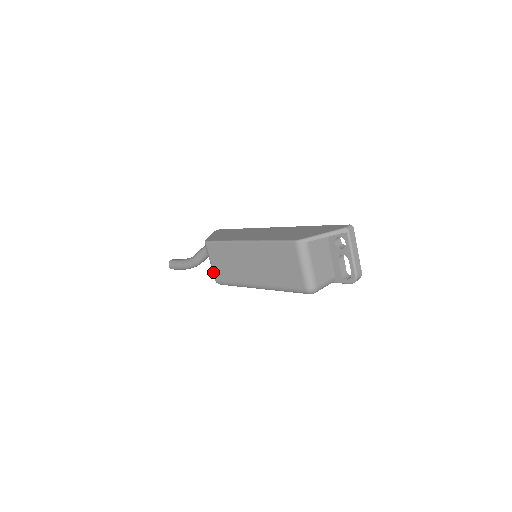
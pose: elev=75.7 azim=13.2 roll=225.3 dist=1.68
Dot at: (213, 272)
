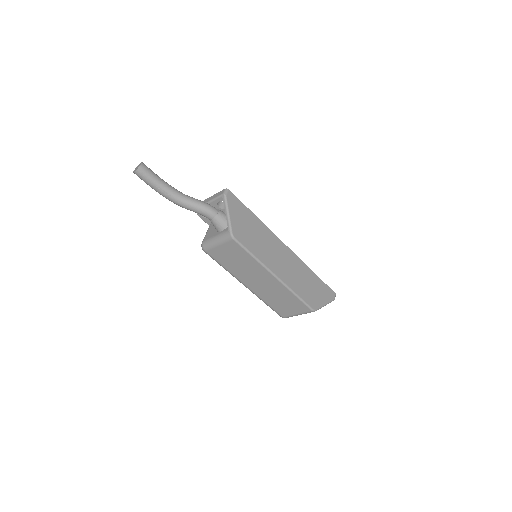
Dot at: (211, 248)
